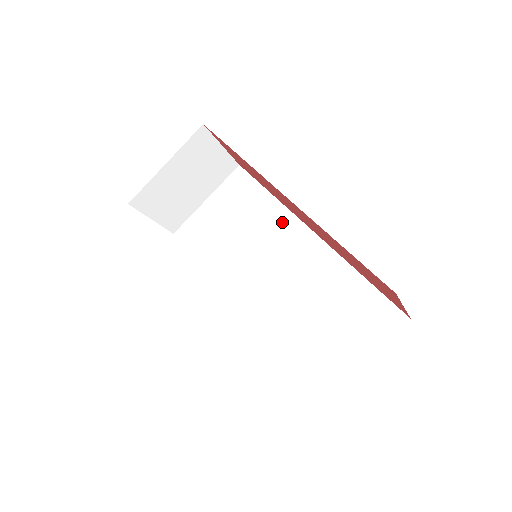
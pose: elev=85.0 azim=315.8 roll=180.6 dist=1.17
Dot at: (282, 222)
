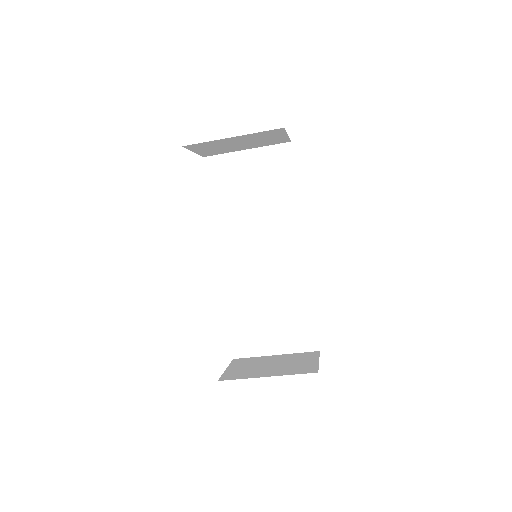
Dot at: (290, 224)
